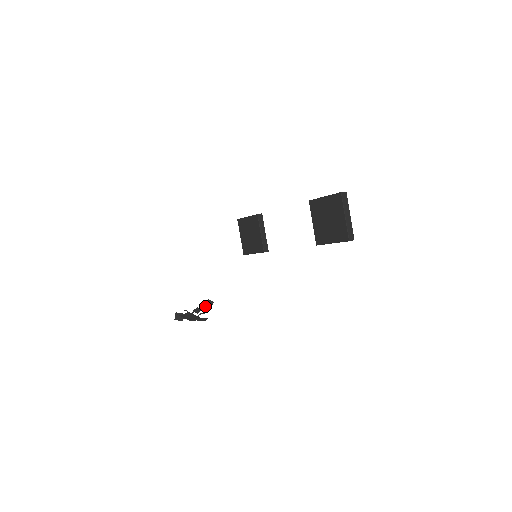
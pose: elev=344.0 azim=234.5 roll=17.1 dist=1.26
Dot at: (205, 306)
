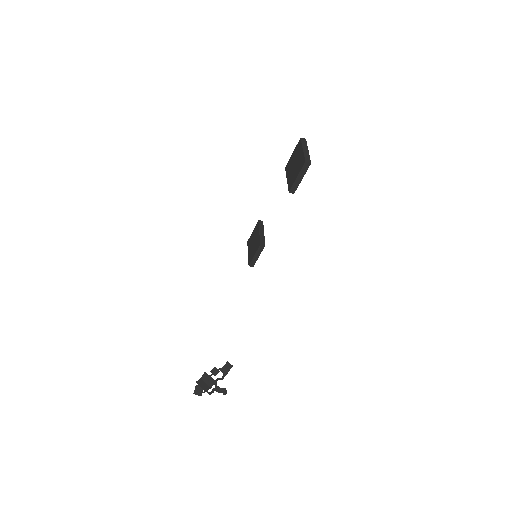
Dot at: (223, 369)
